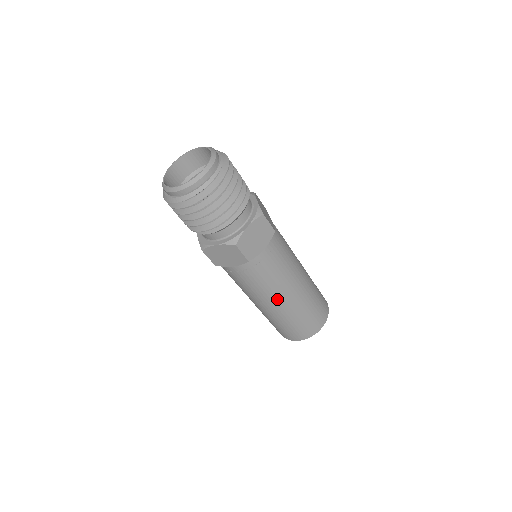
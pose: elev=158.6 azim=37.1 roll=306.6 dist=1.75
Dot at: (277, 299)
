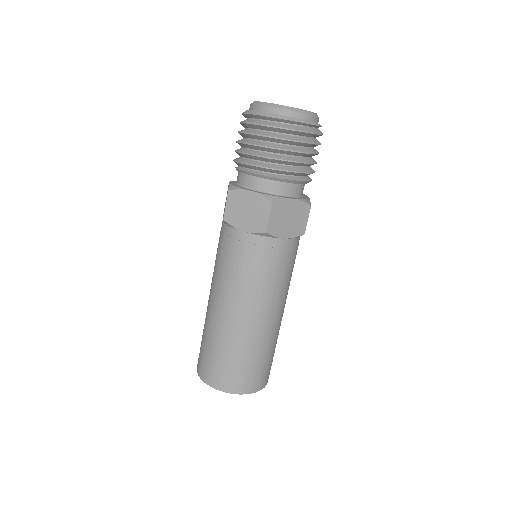
Dot at: (246, 309)
